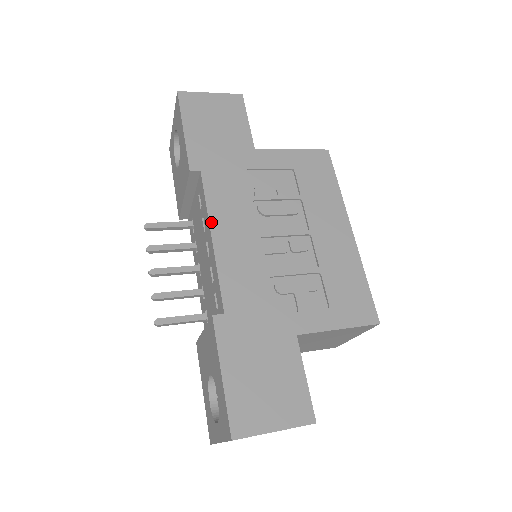
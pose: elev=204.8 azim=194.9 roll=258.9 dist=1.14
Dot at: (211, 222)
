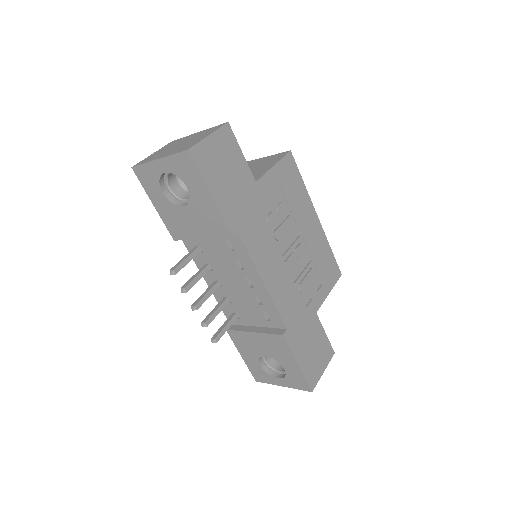
Dot at: (259, 270)
